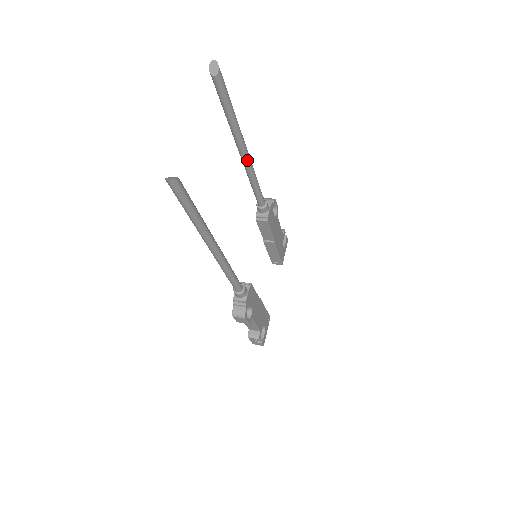
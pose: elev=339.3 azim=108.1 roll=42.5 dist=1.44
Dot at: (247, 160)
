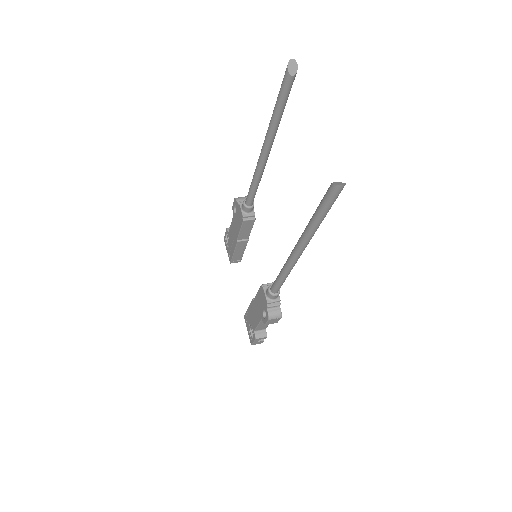
Dot at: occluded
